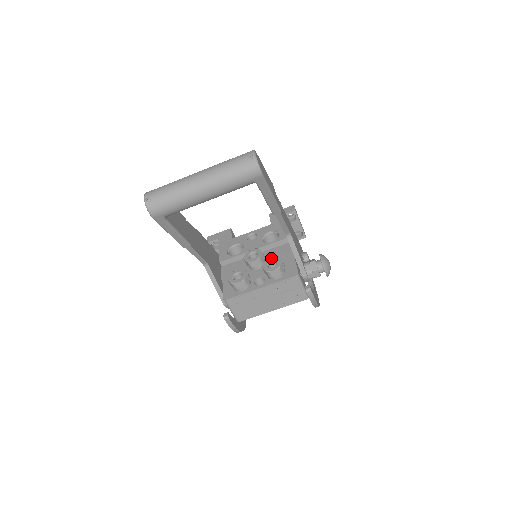
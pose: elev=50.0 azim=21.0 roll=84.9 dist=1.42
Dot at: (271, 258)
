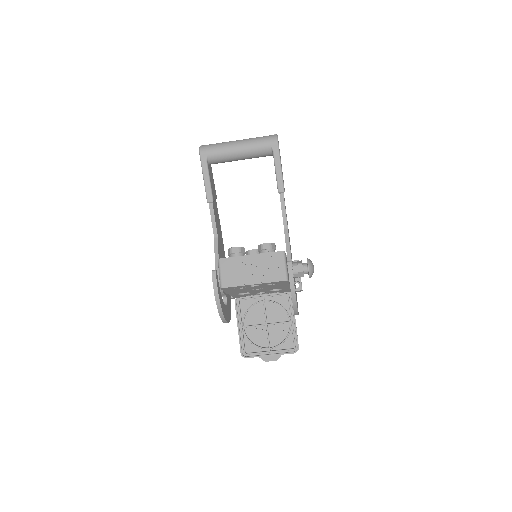
Dot at: occluded
